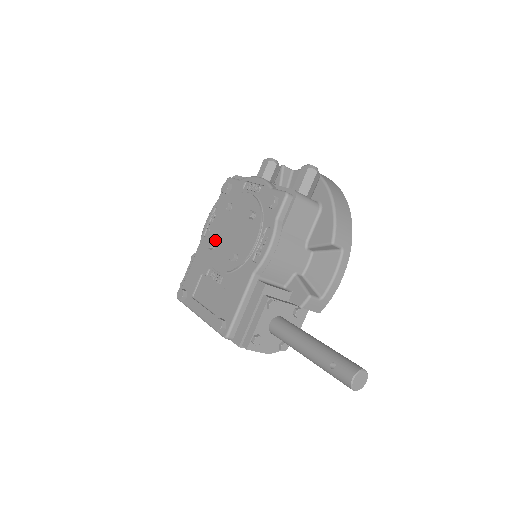
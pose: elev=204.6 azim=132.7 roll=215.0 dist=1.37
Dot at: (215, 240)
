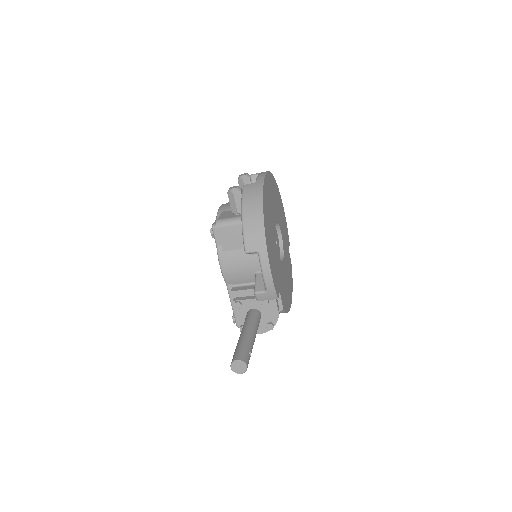
Dot at: occluded
